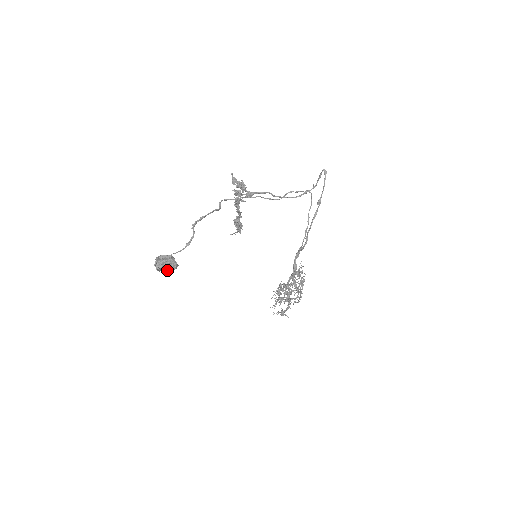
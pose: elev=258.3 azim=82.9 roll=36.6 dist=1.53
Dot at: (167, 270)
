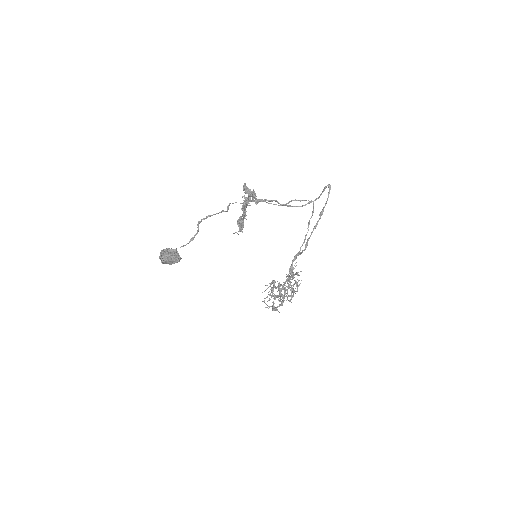
Dot at: (171, 263)
